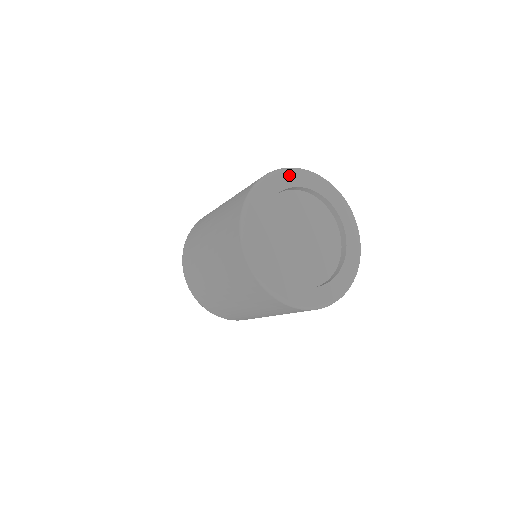
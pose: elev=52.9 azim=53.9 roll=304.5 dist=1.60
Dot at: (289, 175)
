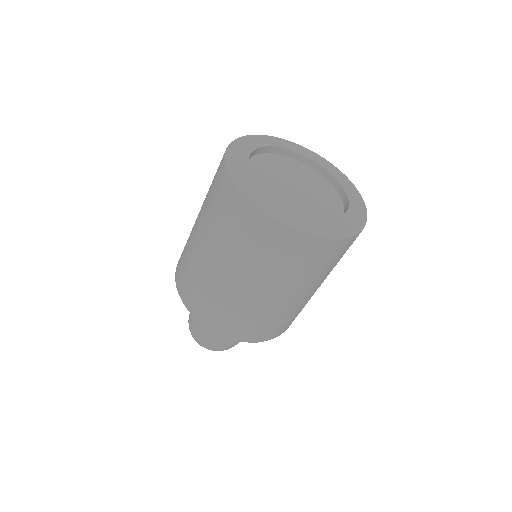
Dot at: (279, 141)
